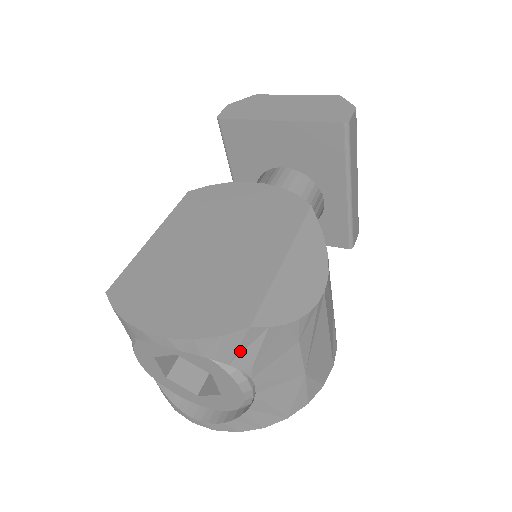
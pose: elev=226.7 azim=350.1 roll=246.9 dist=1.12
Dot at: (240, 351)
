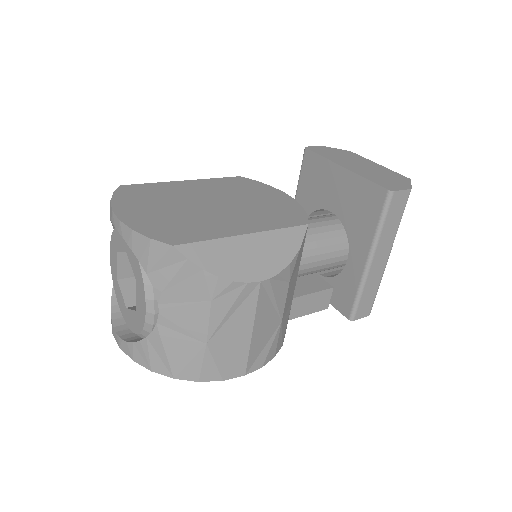
Dot at: (159, 266)
